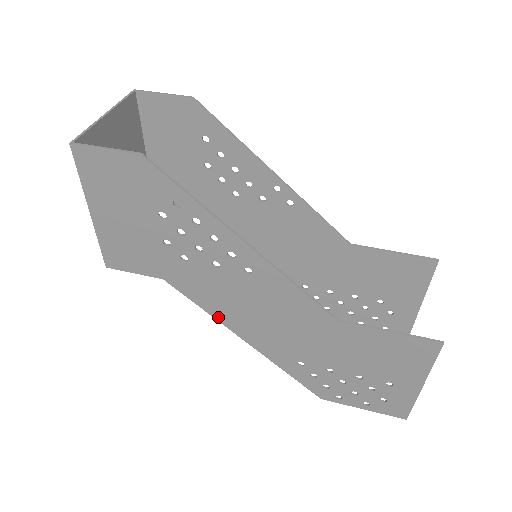
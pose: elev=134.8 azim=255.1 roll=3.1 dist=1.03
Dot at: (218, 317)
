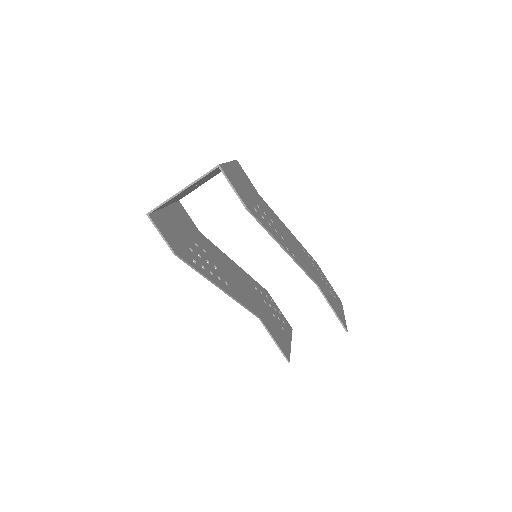
Dot at: (223, 255)
